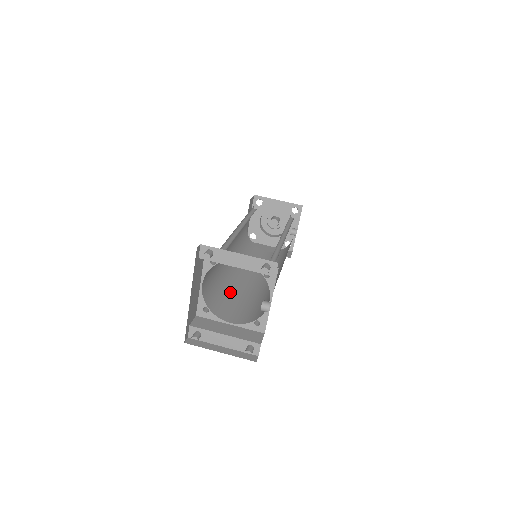
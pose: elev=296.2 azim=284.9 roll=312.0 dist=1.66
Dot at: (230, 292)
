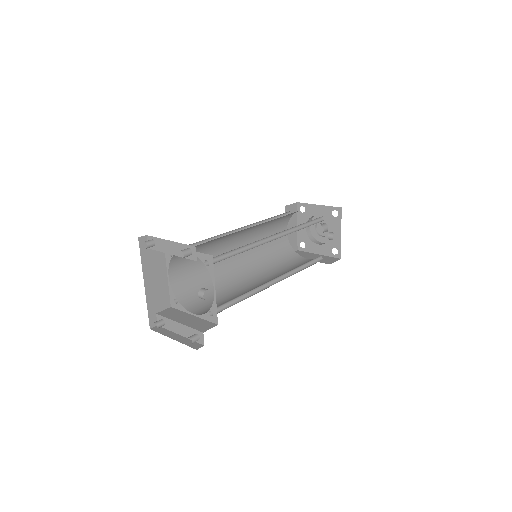
Dot at: (220, 290)
